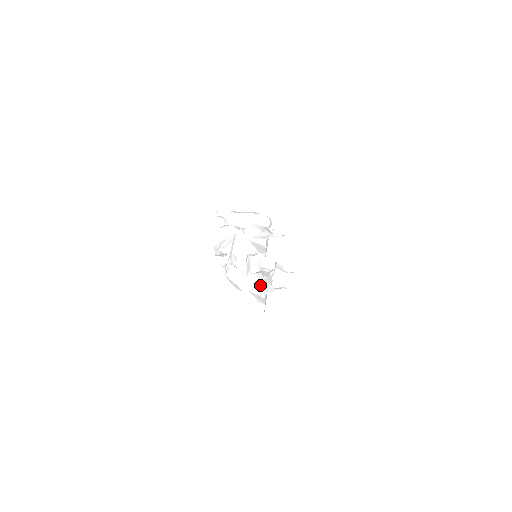
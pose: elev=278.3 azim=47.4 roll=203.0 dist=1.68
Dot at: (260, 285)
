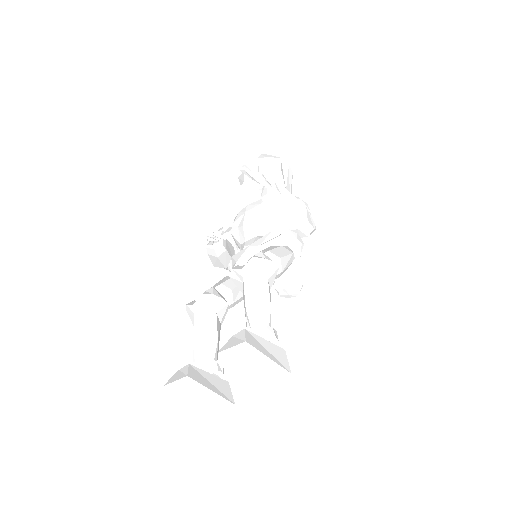
Dot at: (209, 323)
